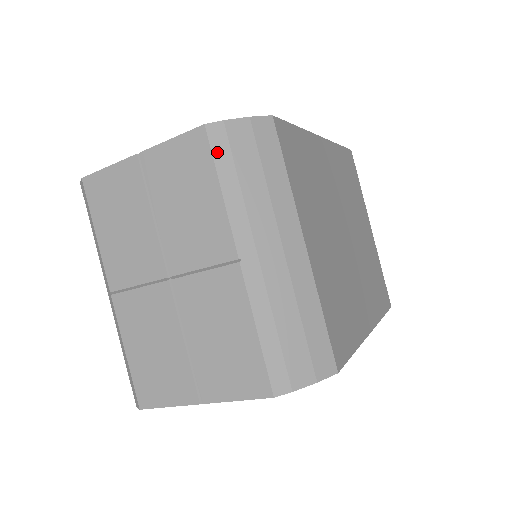
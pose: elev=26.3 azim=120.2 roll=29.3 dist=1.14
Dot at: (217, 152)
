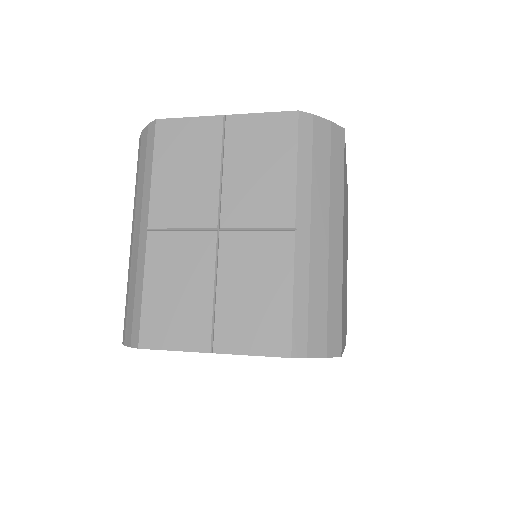
Dot at: (302, 136)
